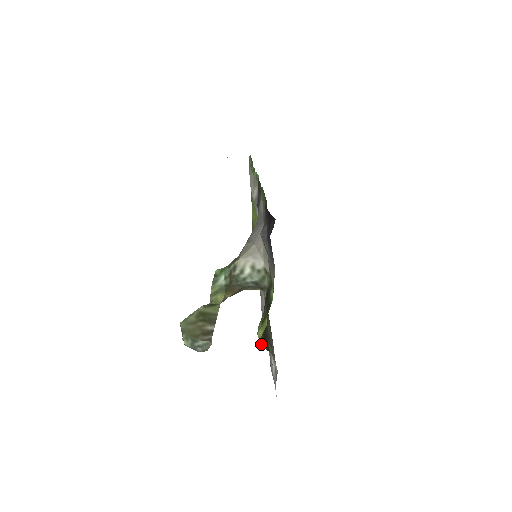
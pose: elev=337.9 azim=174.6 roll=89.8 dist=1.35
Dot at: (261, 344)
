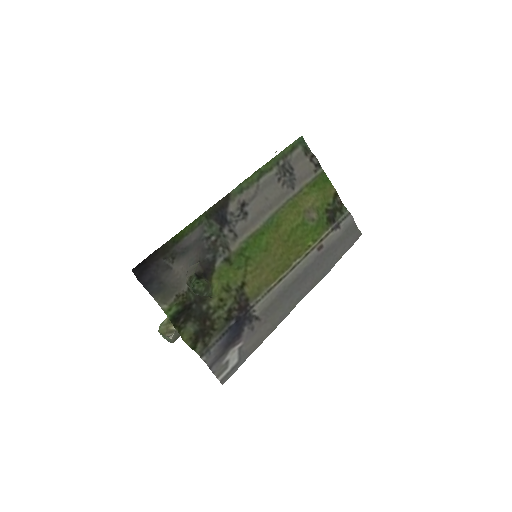
Dot at: (188, 343)
